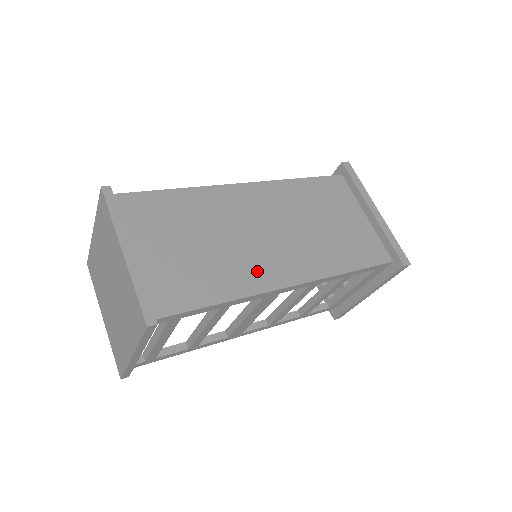
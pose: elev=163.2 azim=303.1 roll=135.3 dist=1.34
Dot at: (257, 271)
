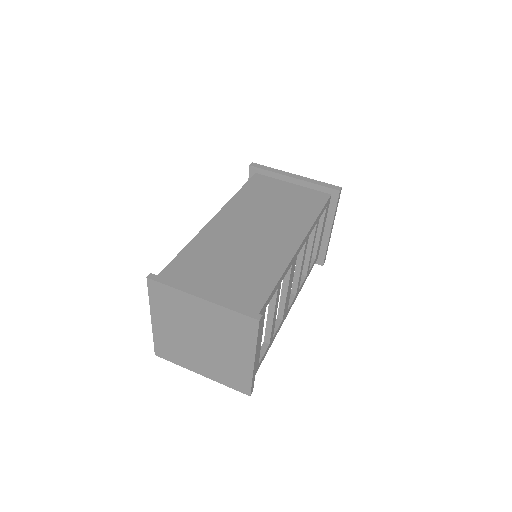
Dot at: (275, 253)
